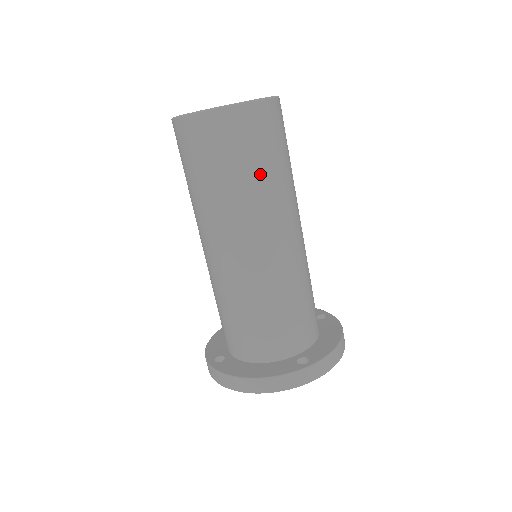
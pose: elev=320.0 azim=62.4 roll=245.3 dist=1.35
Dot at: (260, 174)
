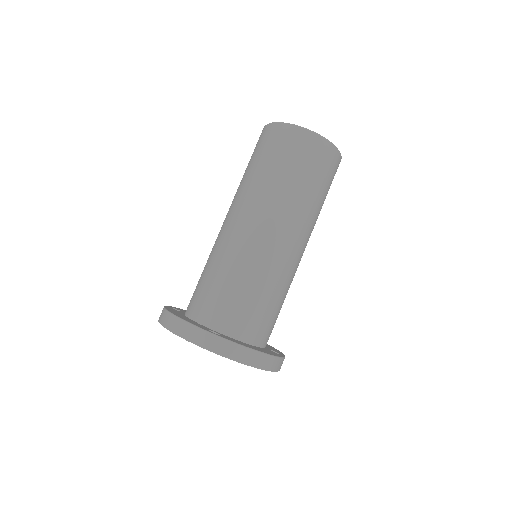
Dot at: occluded
